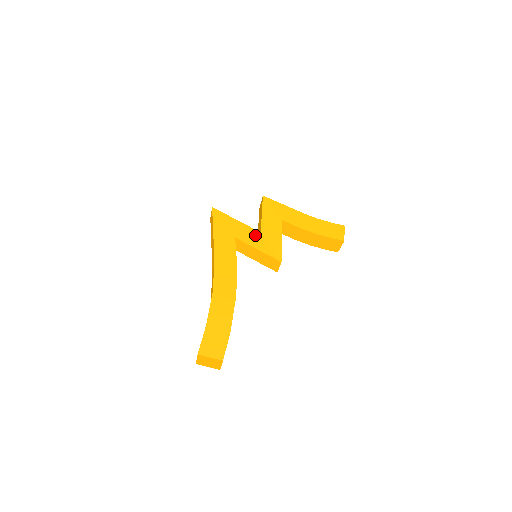
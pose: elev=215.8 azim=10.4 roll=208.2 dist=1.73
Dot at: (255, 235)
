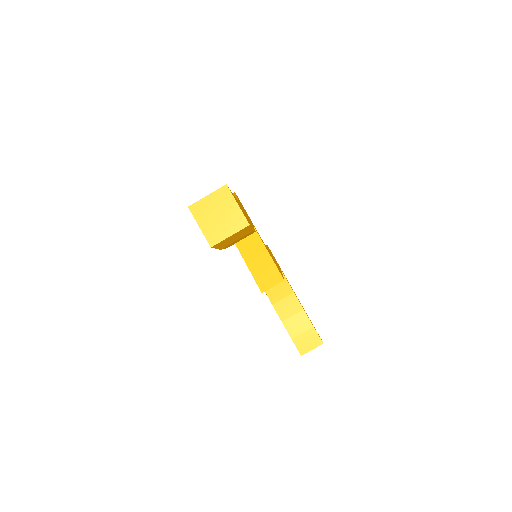
Dot at: occluded
